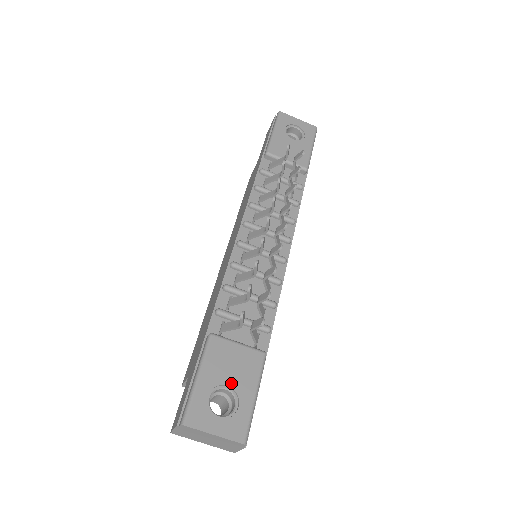
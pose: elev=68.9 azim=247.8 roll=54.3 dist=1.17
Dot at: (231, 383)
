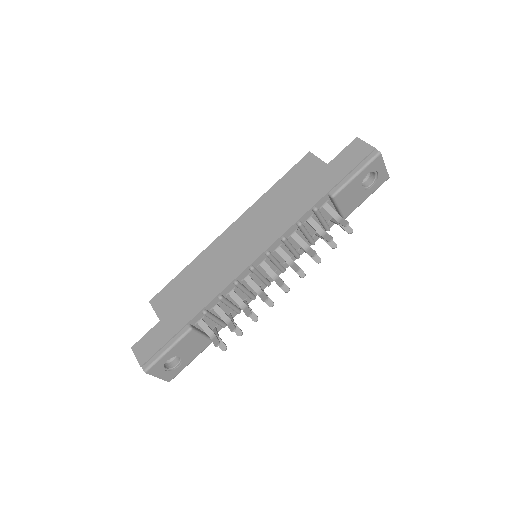
Dot at: (183, 356)
